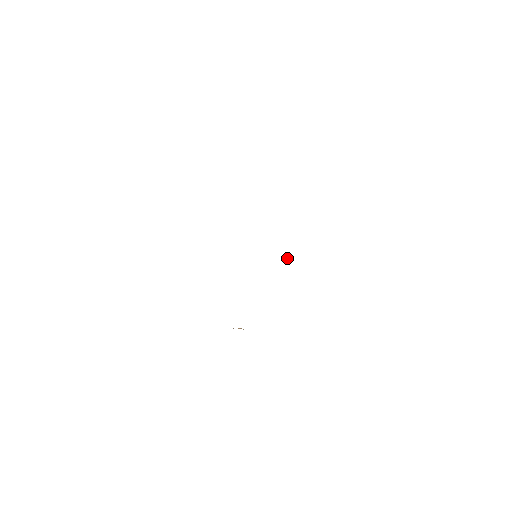
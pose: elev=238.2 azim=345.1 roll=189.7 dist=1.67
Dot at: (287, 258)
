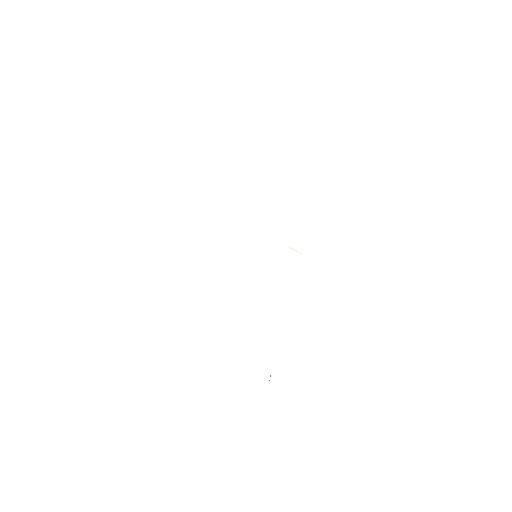
Dot at: (298, 252)
